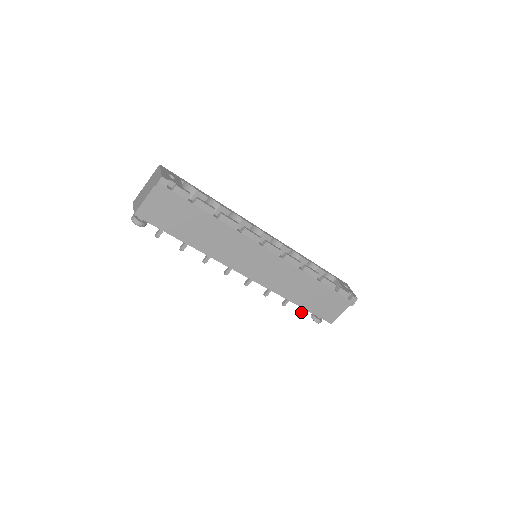
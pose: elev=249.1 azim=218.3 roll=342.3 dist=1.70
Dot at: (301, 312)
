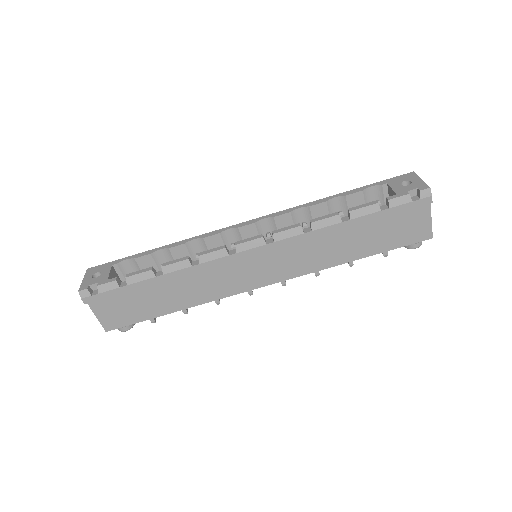
Dot at: occluded
